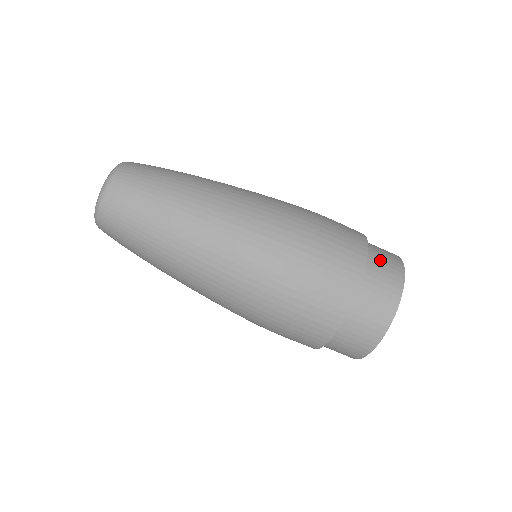
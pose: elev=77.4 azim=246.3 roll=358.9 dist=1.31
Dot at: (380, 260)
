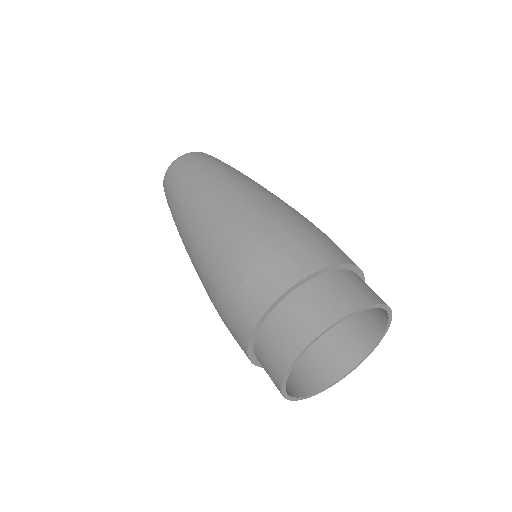
Dot at: (365, 283)
